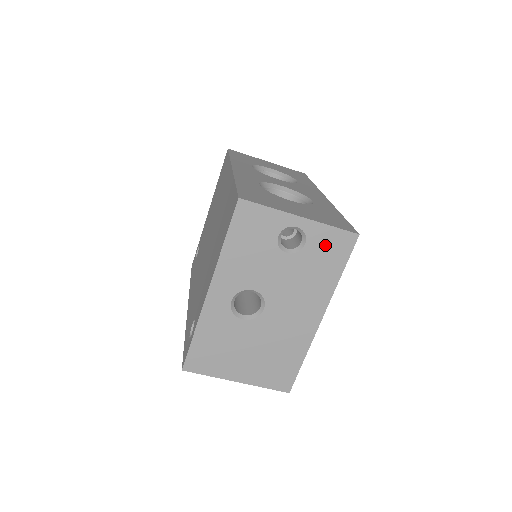
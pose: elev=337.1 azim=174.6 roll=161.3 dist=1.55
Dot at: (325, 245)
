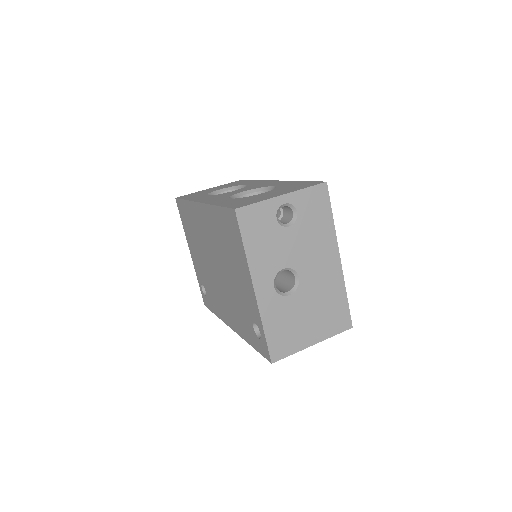
Dot at: (310, 204)
